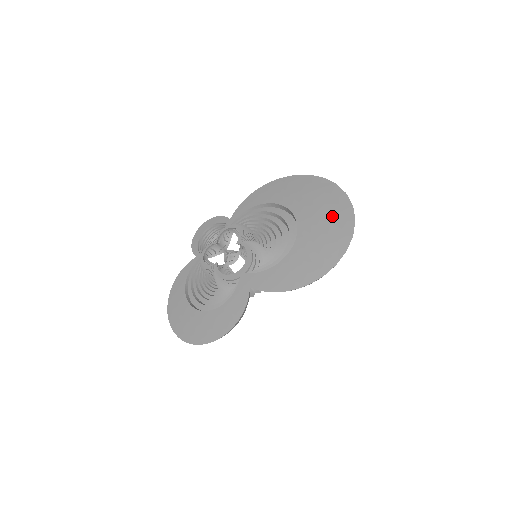
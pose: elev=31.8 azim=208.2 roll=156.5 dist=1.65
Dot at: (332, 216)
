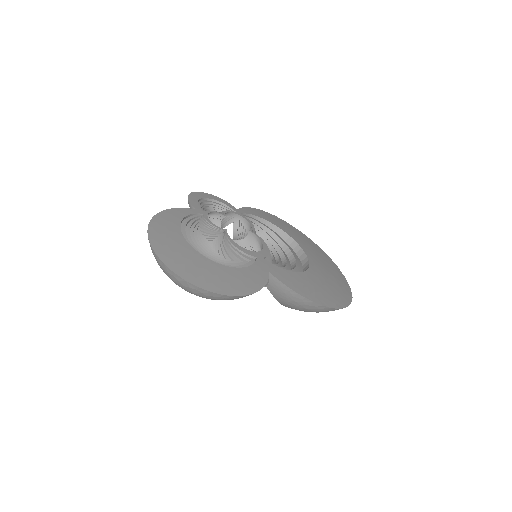
Dot at: (334, 273)
